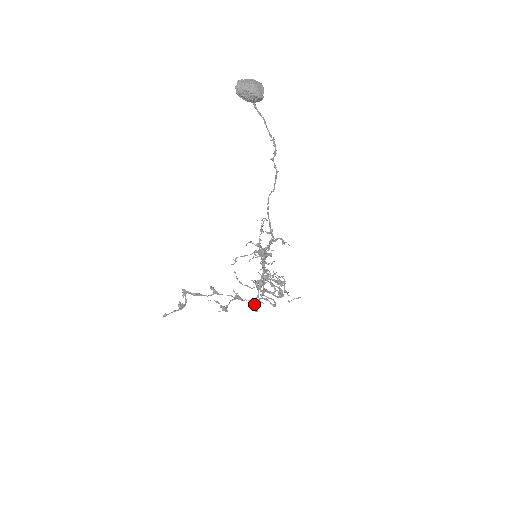
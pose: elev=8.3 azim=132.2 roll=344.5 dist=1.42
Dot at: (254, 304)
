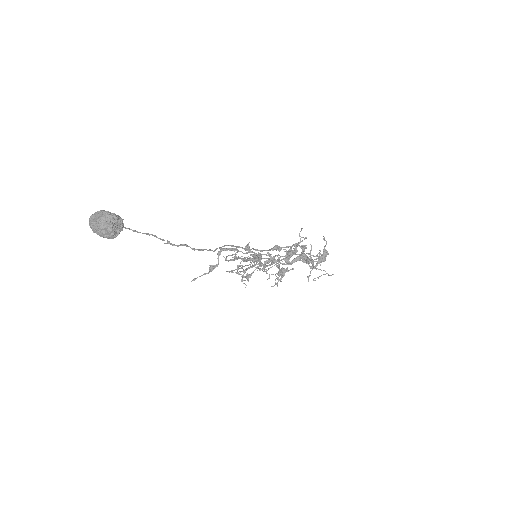
Dot at: (278, 275)
